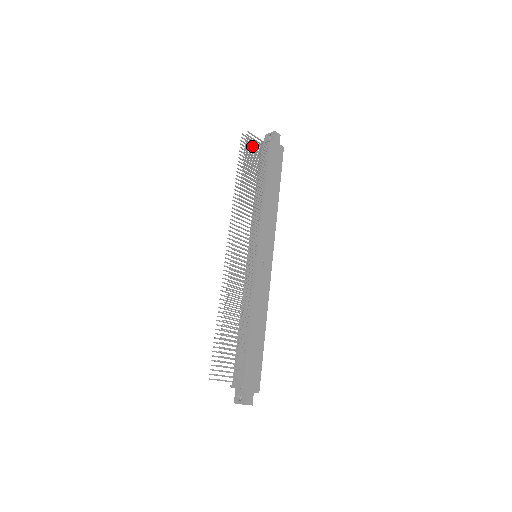
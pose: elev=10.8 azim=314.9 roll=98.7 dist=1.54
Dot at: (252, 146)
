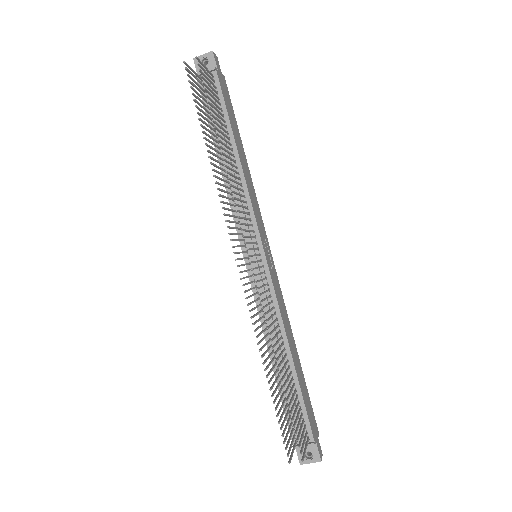
Dot at: (206, 82)
